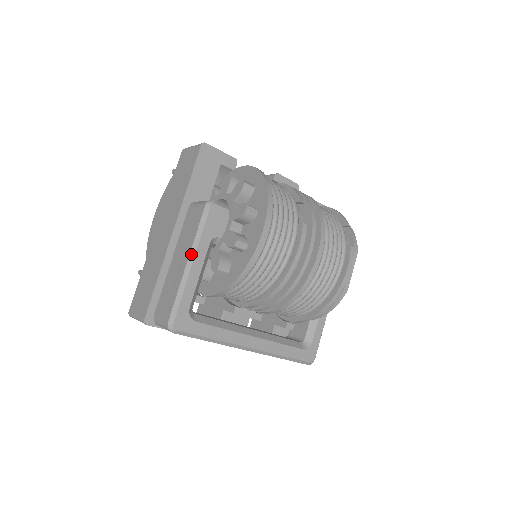
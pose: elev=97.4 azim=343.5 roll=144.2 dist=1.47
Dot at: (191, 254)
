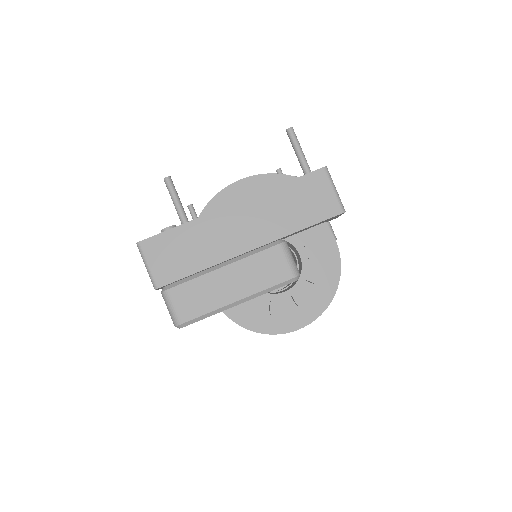
Dot at: (247, 298)
